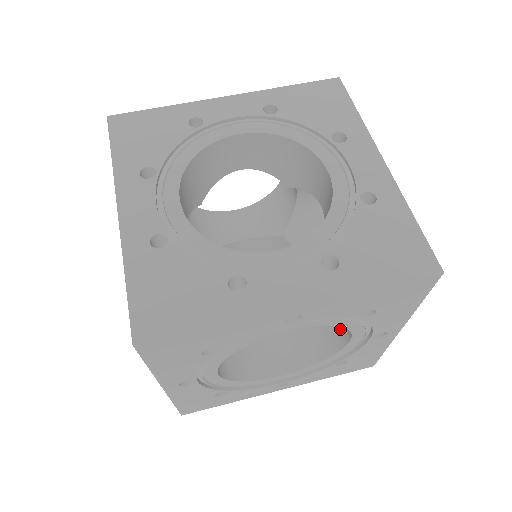
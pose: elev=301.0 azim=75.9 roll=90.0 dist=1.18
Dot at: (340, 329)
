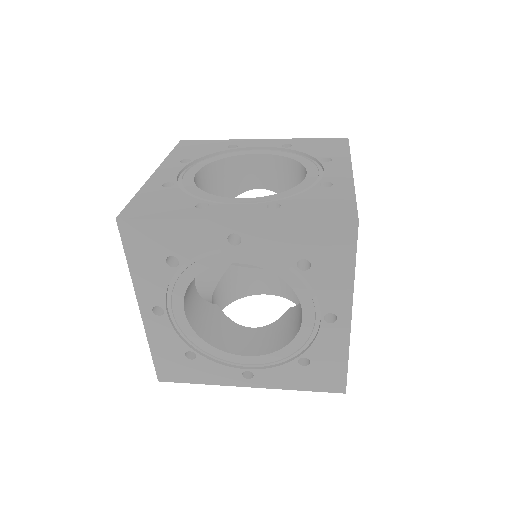
Dot at: (301, 314)
